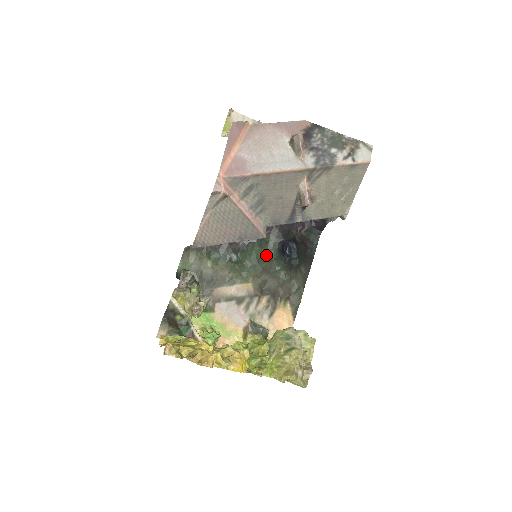
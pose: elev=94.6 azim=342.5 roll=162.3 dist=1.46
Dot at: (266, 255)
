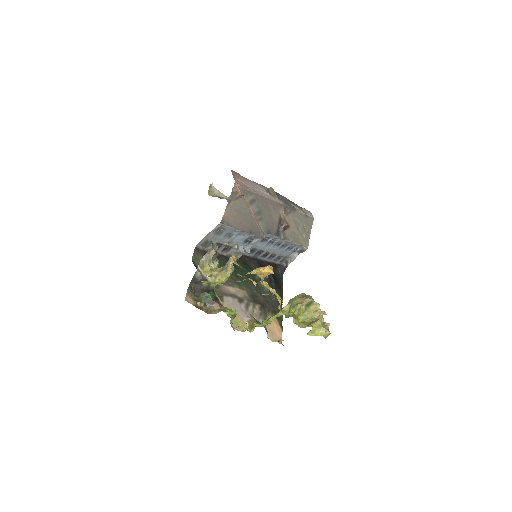
Dot at: (251, 276)
